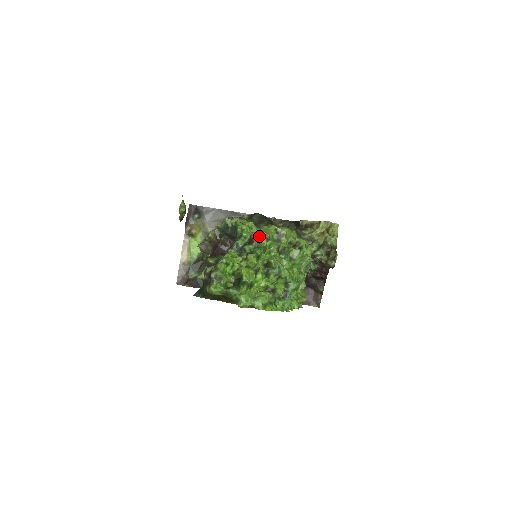
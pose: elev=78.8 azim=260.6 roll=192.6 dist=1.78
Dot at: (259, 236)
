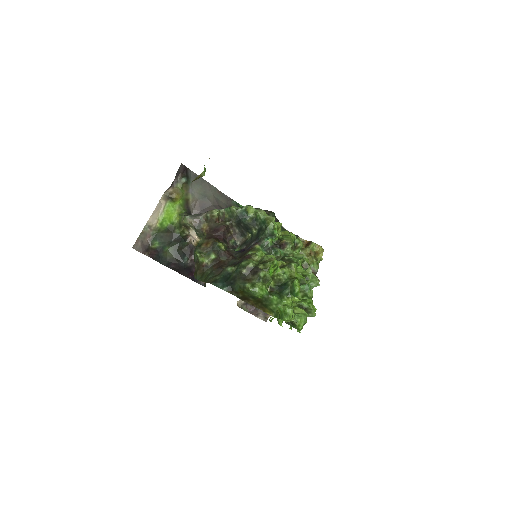
Dot at: (292, 243)
